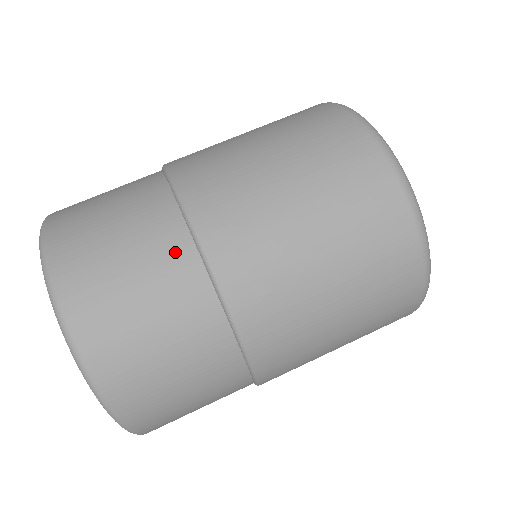
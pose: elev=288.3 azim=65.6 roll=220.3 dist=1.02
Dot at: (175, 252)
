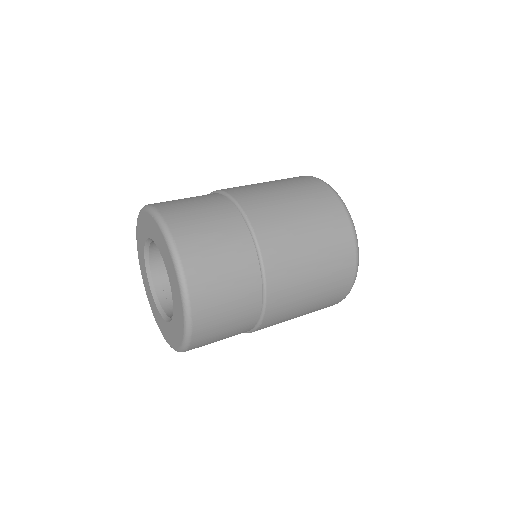
Dot at: (223, 205)
